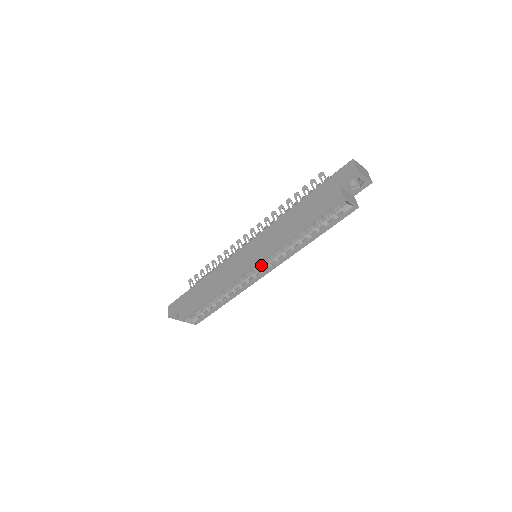
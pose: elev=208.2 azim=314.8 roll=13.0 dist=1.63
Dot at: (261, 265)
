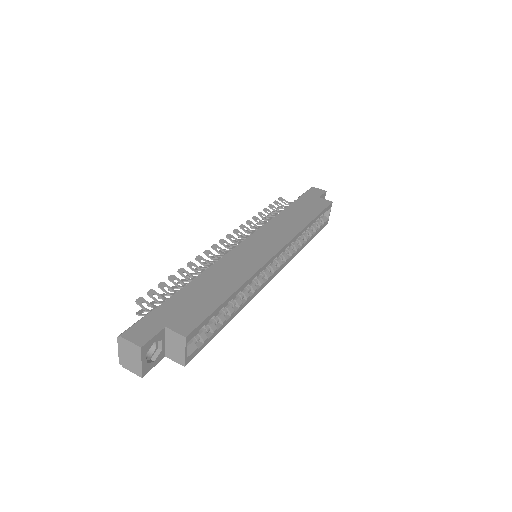
Dot at: occluded
